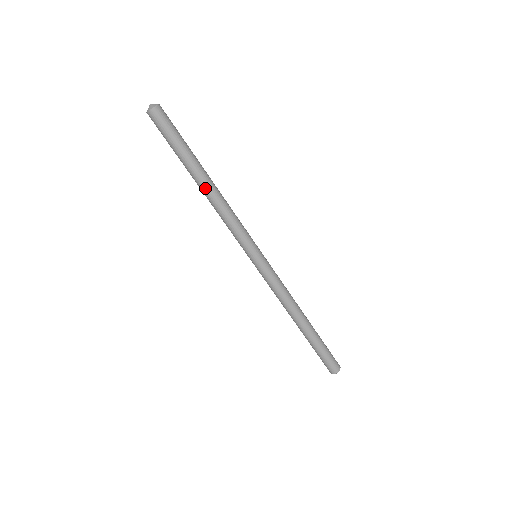
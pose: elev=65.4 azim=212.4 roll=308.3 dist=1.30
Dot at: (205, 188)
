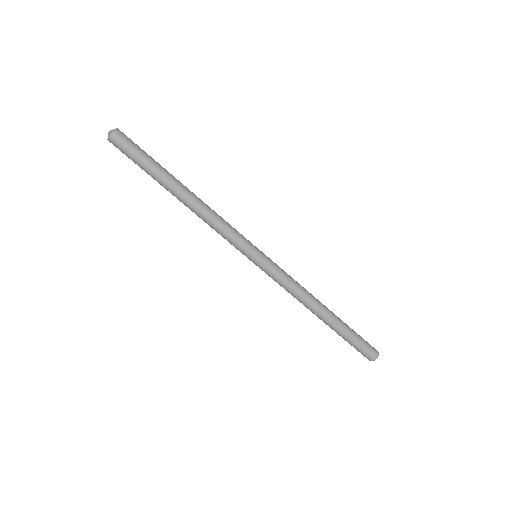
Dot at: (184, 199)
